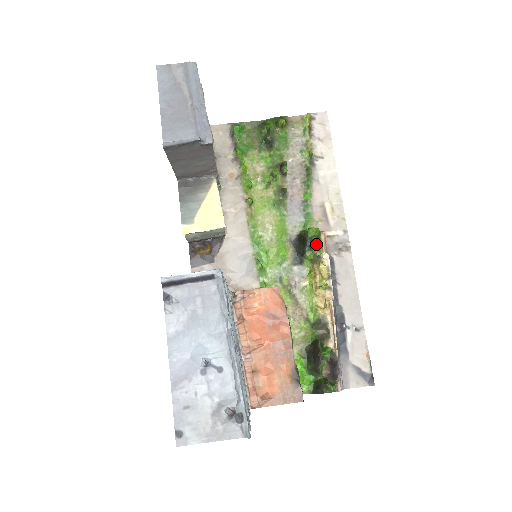
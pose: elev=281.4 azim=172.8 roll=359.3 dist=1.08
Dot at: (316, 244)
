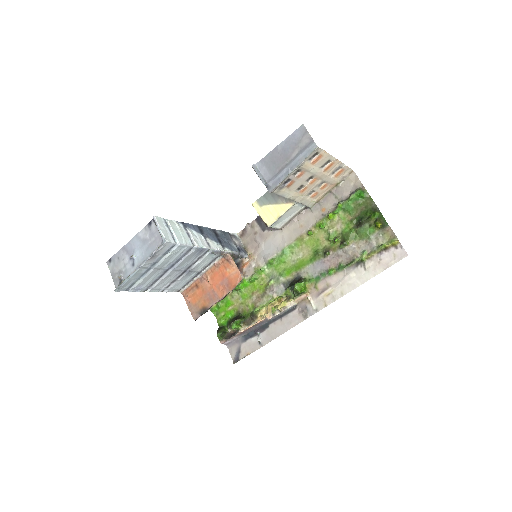
Dot at: (294, 292)
